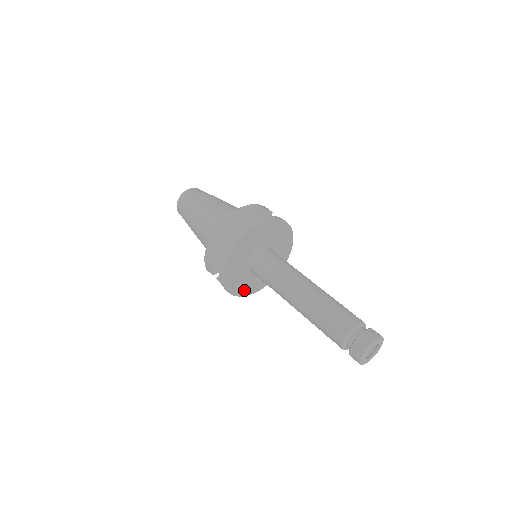
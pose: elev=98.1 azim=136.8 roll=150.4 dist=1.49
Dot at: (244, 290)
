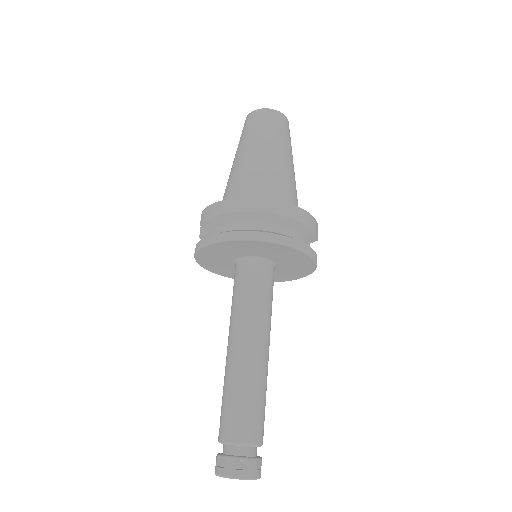
Dot at: (210, 266)
